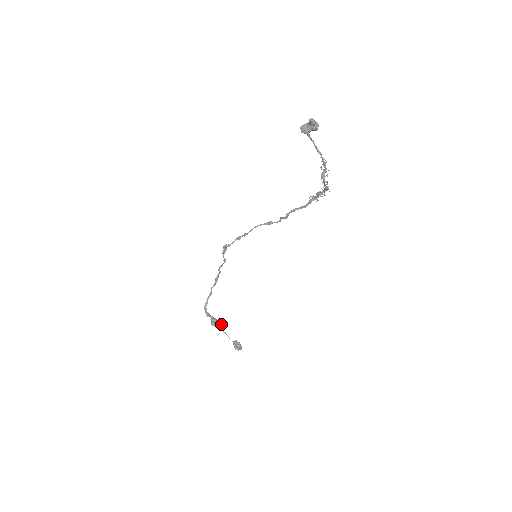
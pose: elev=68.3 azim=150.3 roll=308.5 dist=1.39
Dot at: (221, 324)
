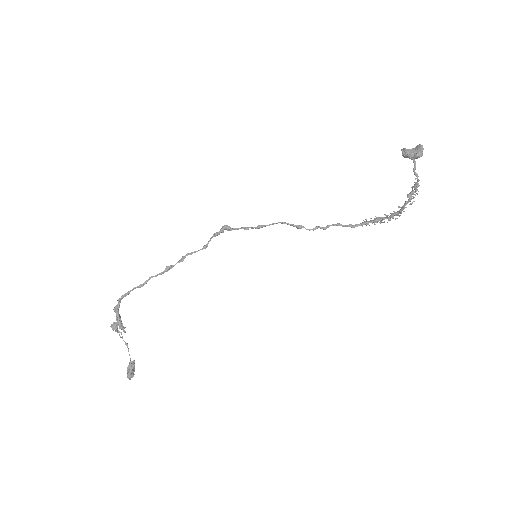
Dot at: occluded
